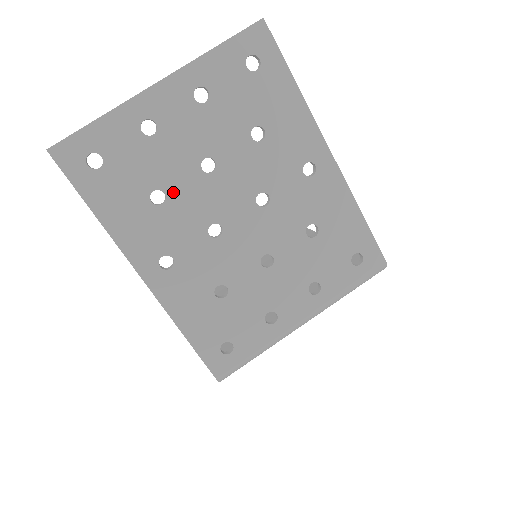
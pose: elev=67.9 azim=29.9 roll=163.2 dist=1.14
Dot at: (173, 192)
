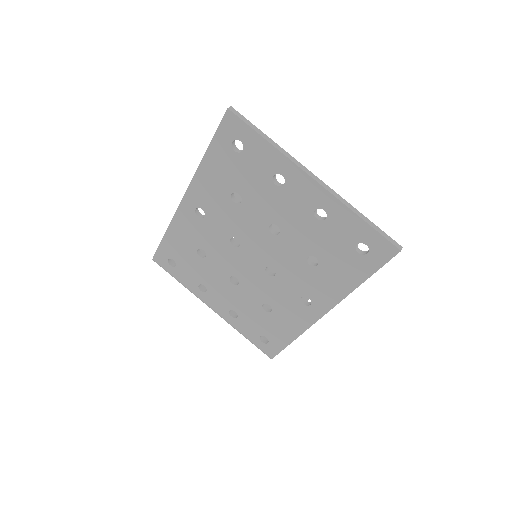
Dot at: (245, 208)
